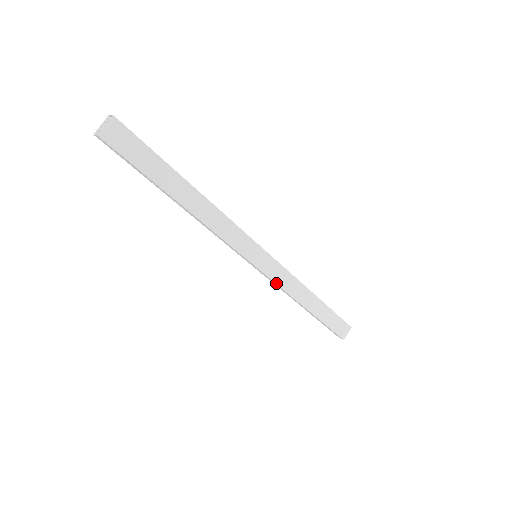
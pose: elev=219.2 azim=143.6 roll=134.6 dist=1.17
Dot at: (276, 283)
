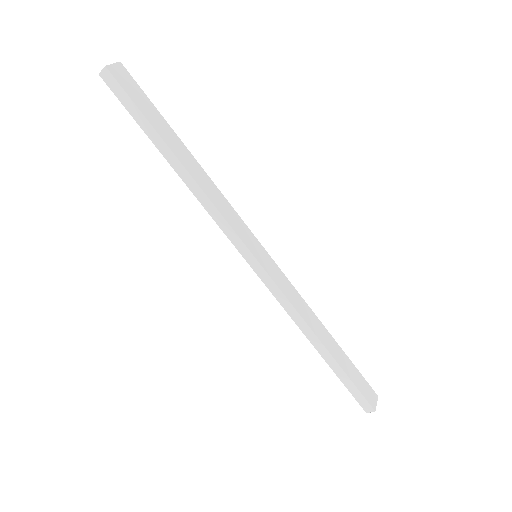
Dot at: (283, 293)
